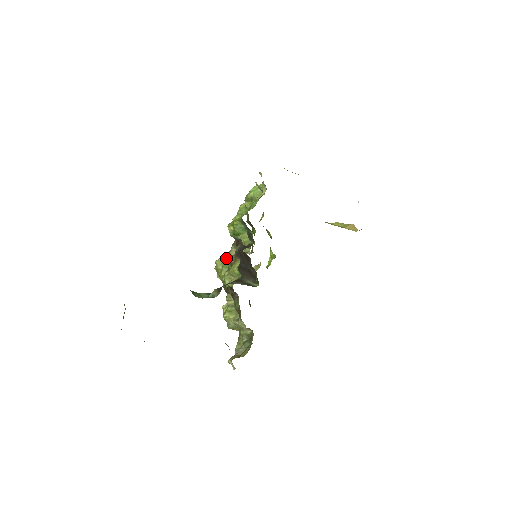
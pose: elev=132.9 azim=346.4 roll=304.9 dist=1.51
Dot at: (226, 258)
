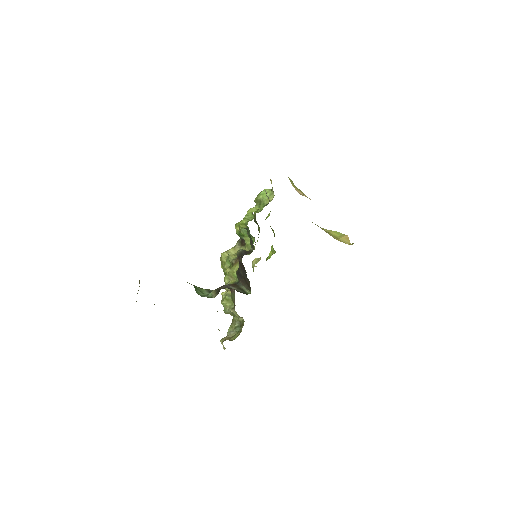
Dot at: (229, 257)
